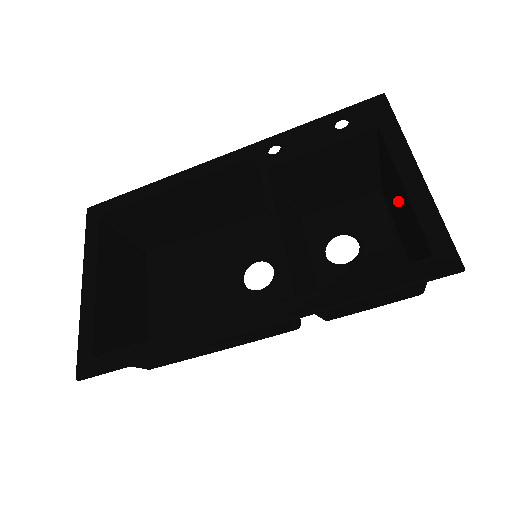
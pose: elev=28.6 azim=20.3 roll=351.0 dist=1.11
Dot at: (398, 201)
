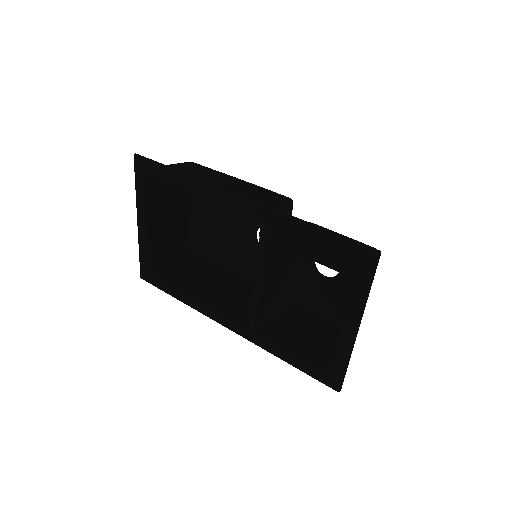
Dot at: occluded
